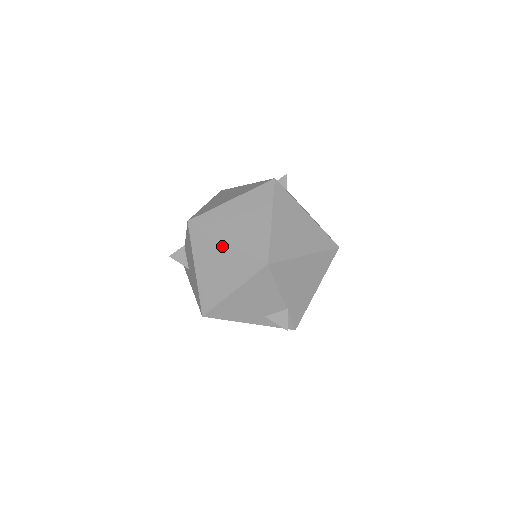
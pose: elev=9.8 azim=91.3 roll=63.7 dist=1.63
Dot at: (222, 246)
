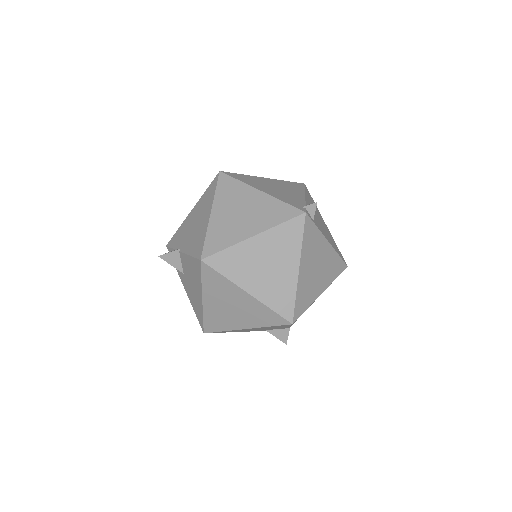
Dot at: (242, 295)
